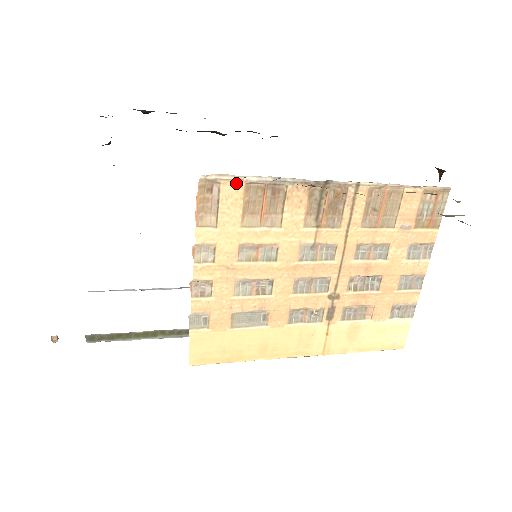
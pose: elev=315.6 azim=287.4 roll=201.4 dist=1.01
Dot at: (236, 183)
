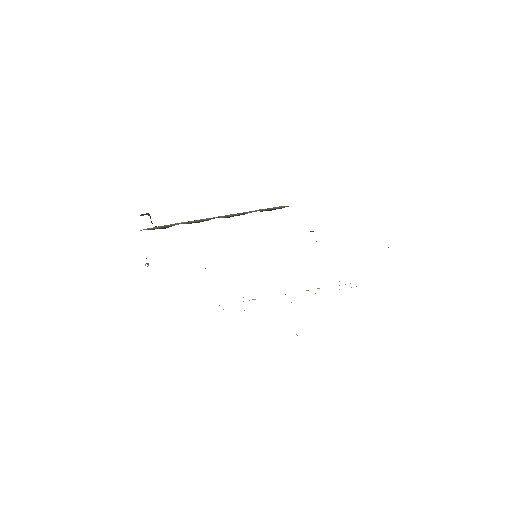
Dot at: occluded
